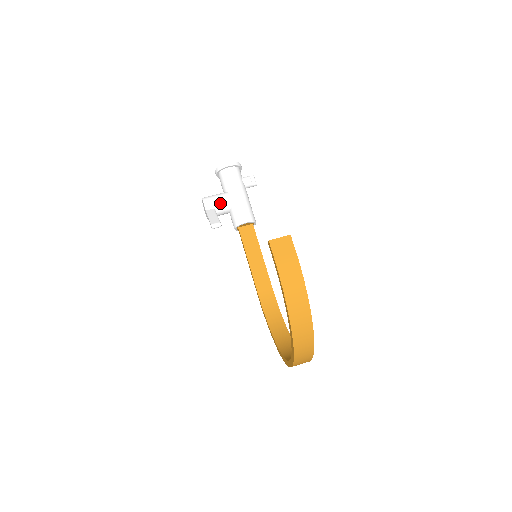
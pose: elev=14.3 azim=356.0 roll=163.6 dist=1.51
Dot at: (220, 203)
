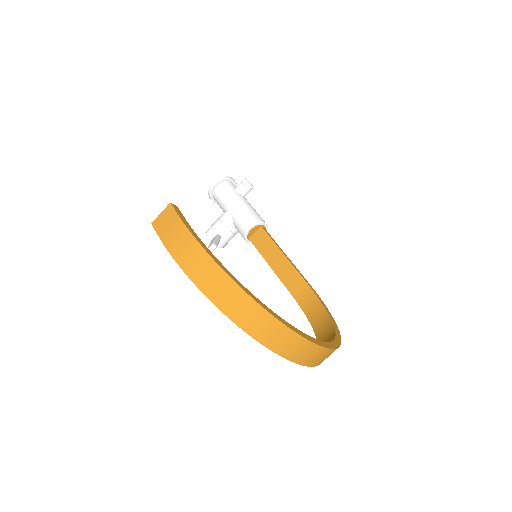
Dot at: (220, 225)
